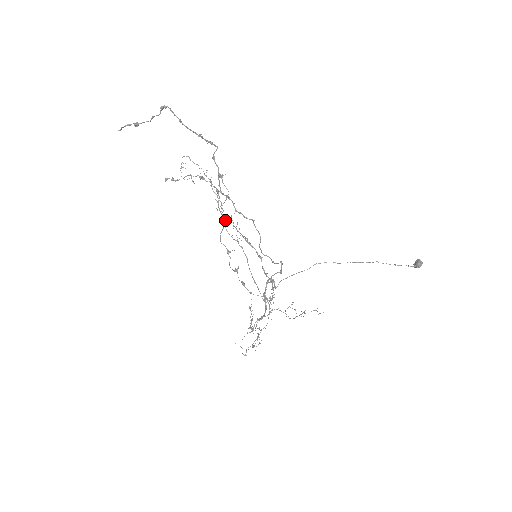
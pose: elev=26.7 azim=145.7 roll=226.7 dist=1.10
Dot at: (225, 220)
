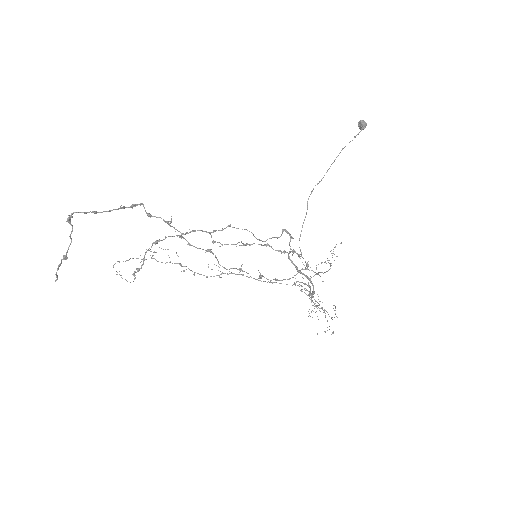
Dot at: (210, 251)
